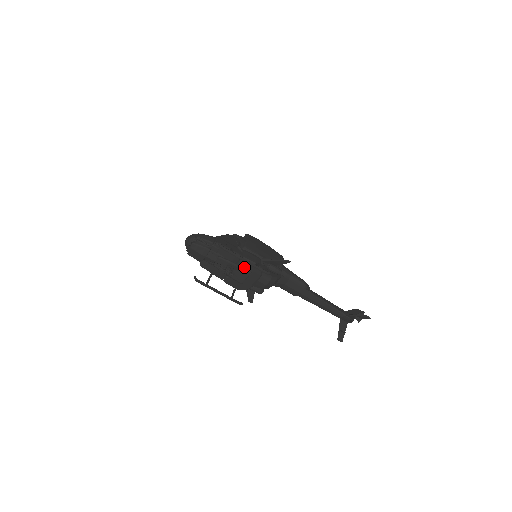
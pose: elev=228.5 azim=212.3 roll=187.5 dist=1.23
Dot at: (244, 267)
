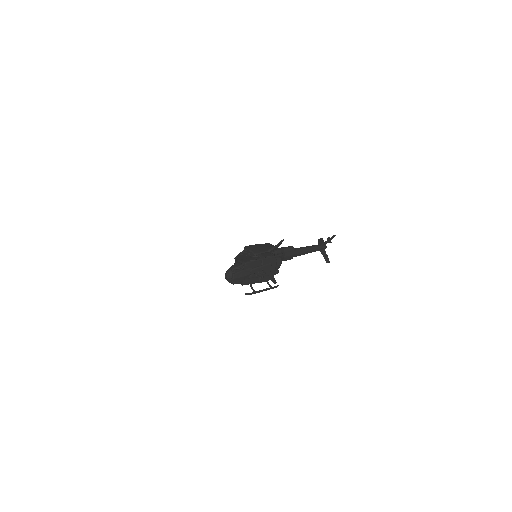
Dot at: (266, 264)
